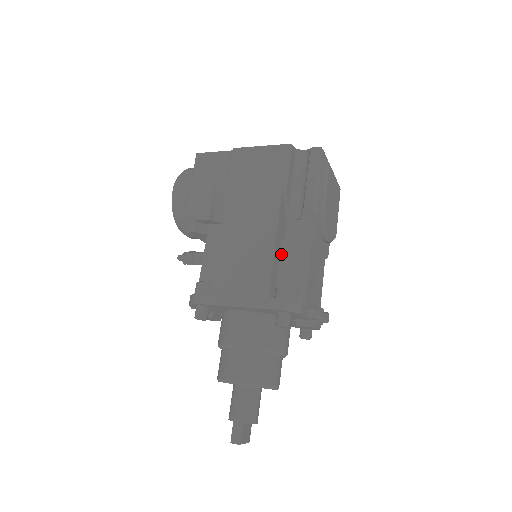
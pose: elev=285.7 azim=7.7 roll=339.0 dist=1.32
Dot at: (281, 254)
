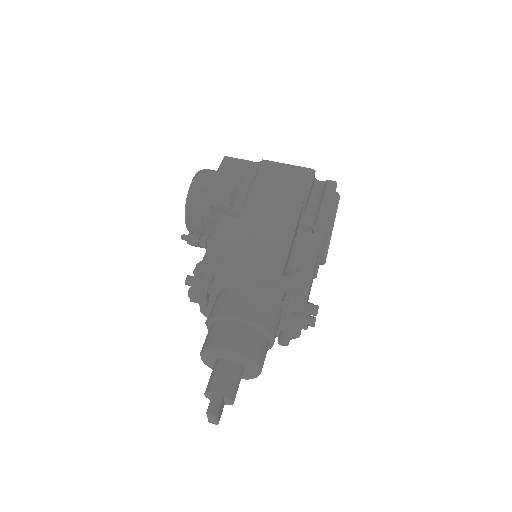
Dot at: (292, 250)
